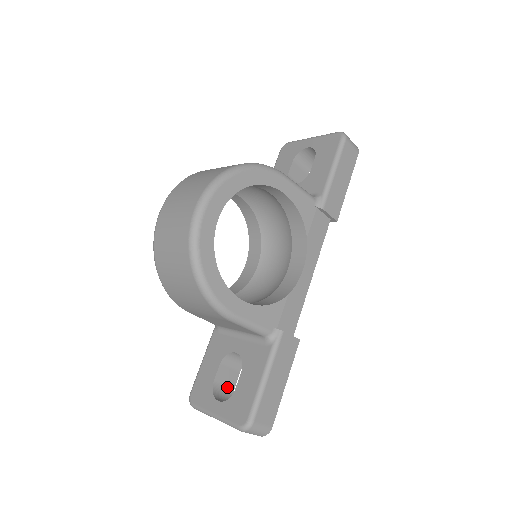
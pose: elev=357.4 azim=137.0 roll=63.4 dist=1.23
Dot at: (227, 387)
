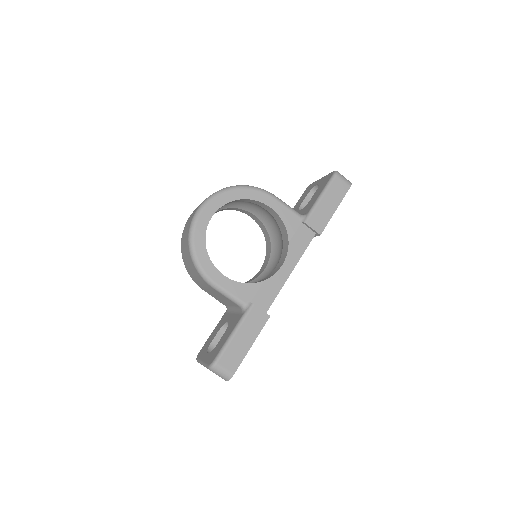
Dot at: occluded
